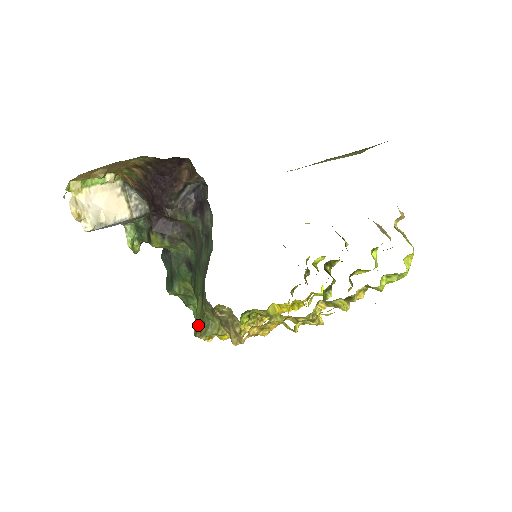
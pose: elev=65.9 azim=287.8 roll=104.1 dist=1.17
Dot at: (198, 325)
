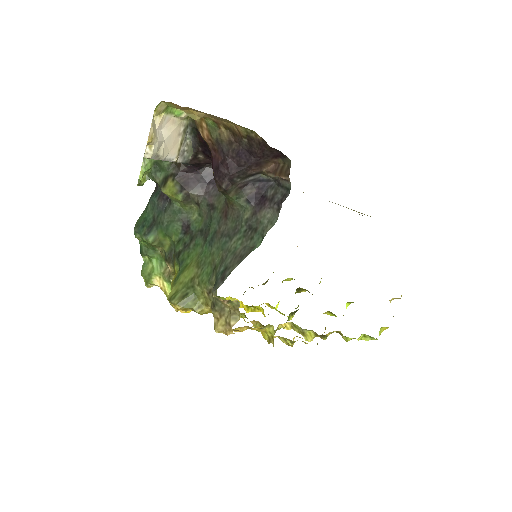
Dot at: (179, 292)
